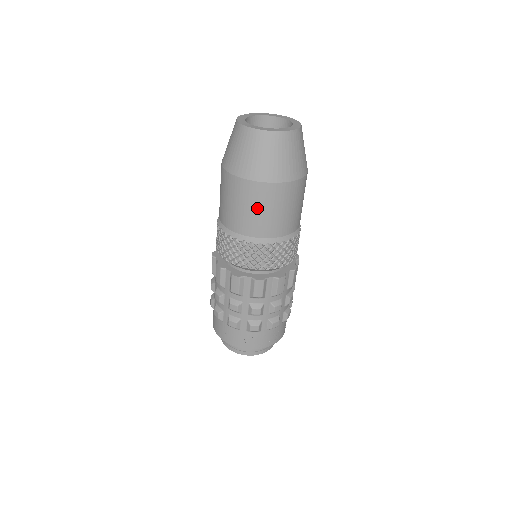
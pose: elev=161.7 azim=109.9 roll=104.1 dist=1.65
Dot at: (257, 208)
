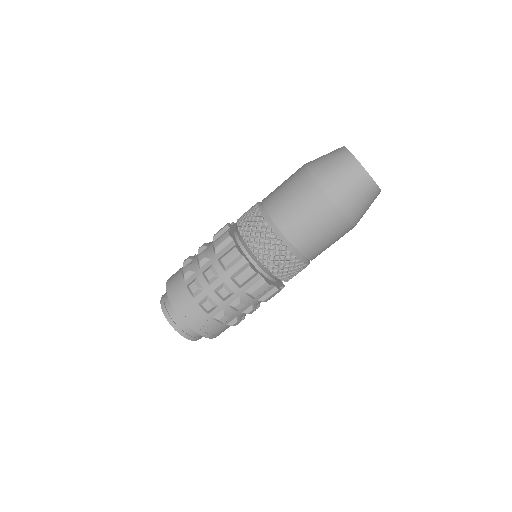
Dot at: (320, 229)
